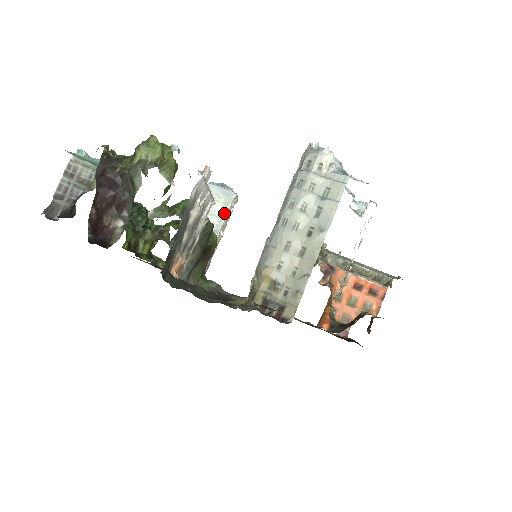
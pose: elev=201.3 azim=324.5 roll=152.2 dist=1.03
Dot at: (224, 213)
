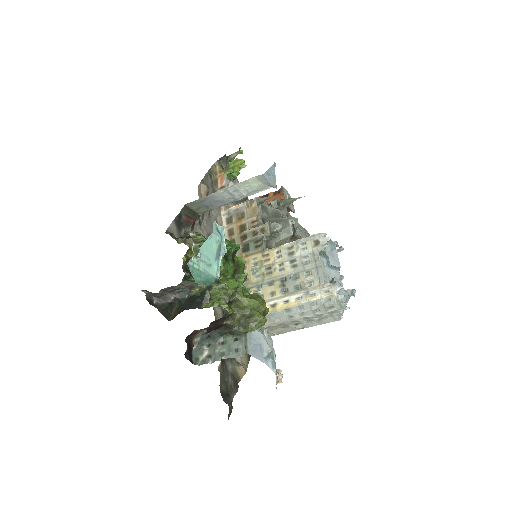
Dot at: (255, 192)
